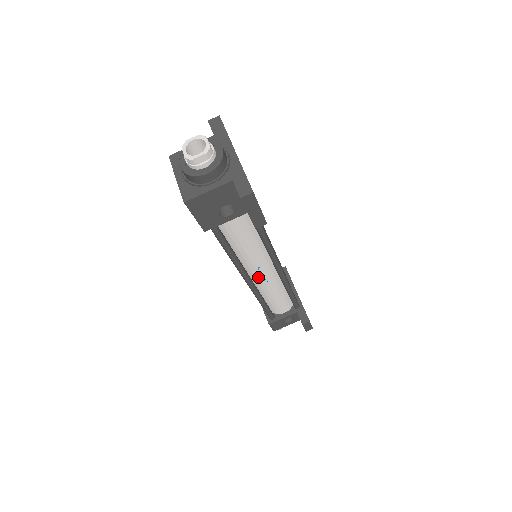
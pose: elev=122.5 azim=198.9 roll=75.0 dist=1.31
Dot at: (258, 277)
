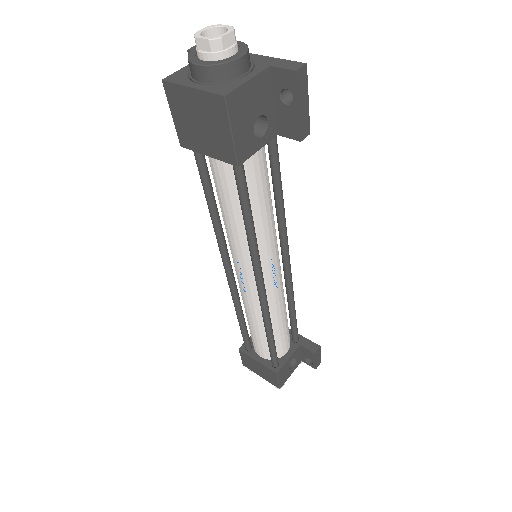
Dot at: (269, 280)
